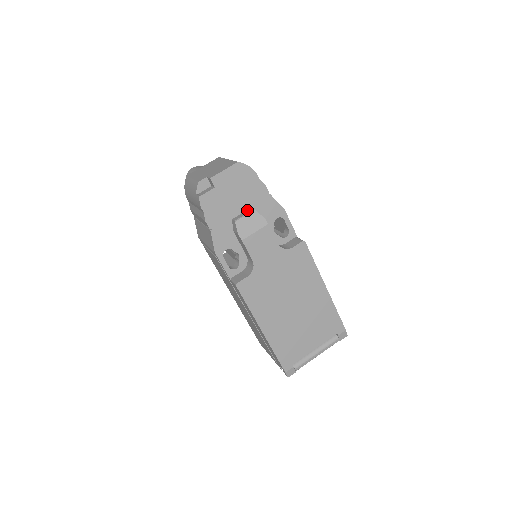
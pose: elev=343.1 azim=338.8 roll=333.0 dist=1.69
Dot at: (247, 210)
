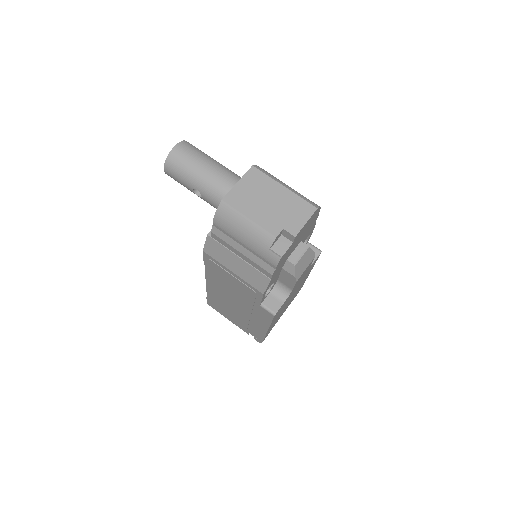
Dot at: (299, 246)
